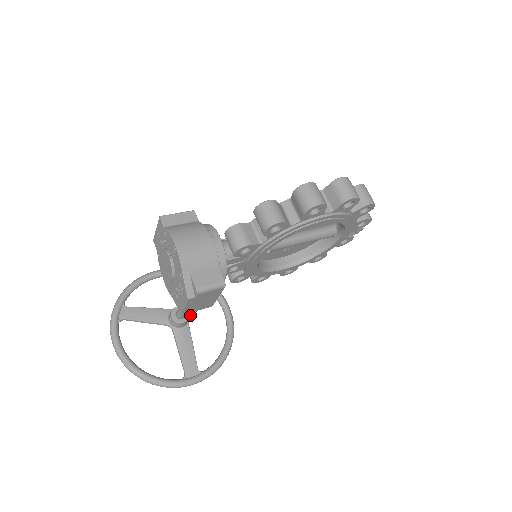
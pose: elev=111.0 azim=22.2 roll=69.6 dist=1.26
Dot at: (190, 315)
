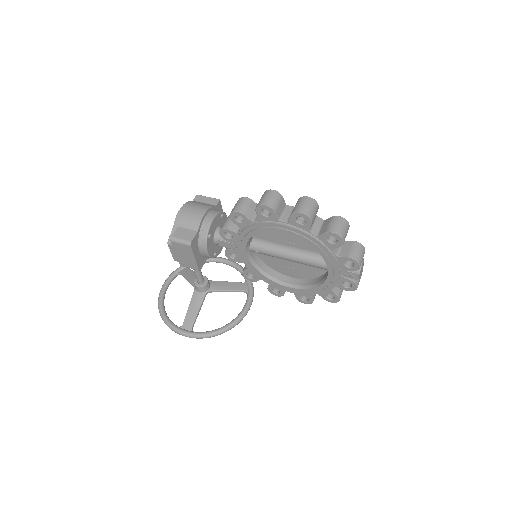
Dot at: (212, 289)
